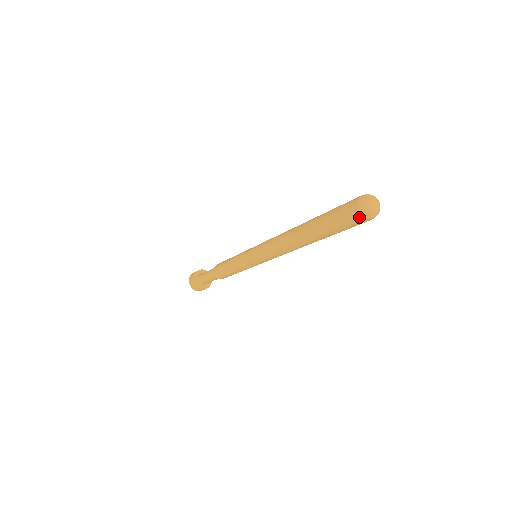
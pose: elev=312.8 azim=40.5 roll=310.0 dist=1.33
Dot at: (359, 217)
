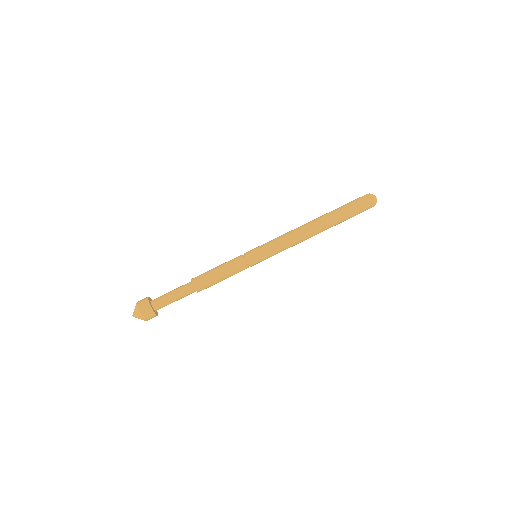
Dot at: (371, 205)
